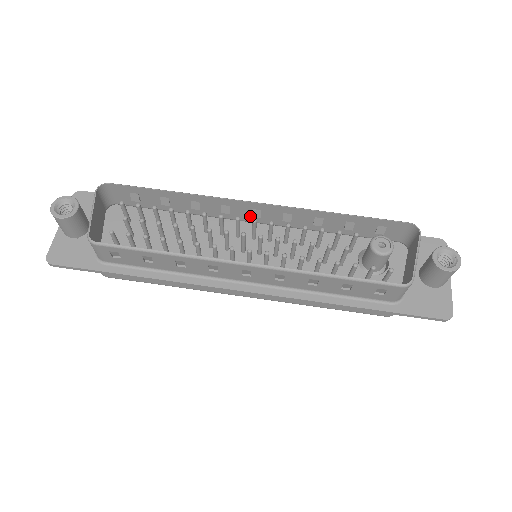
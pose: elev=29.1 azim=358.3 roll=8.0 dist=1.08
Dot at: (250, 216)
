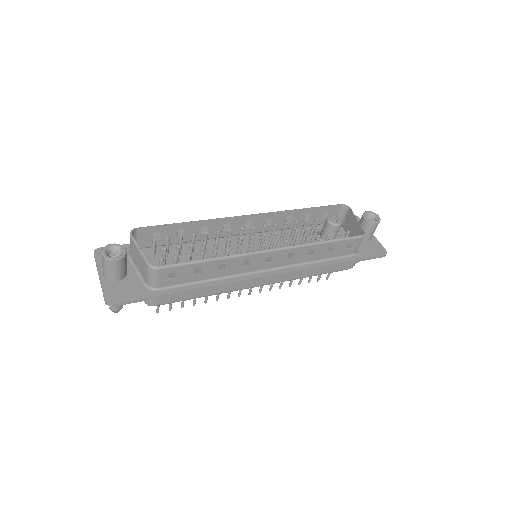
Dot at: occluded
